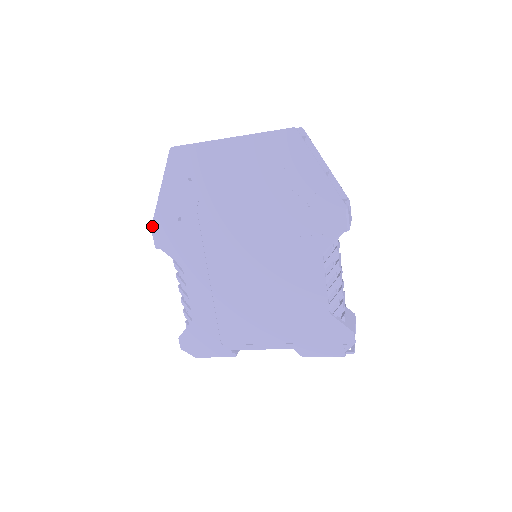
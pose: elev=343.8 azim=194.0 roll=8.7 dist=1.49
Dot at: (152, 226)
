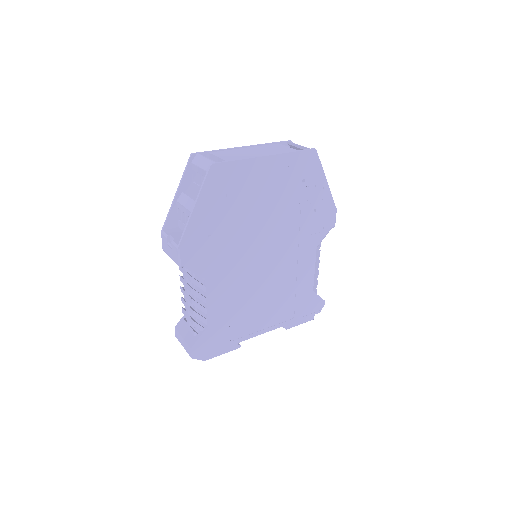
Dot at: (180, 245)
